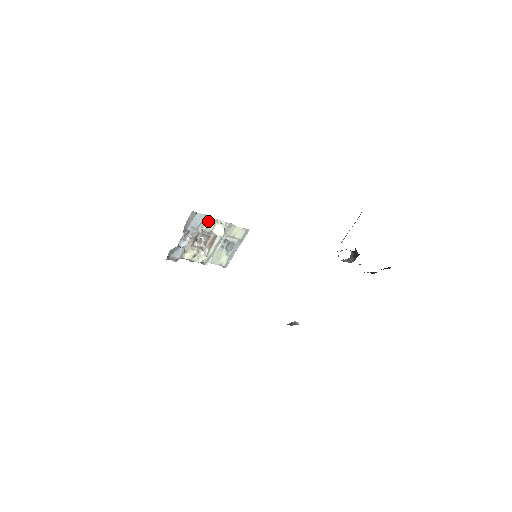
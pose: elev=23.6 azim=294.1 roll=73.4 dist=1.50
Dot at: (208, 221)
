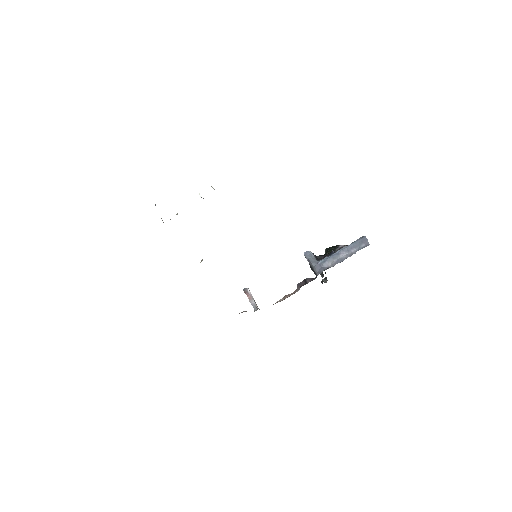
Dot at: occluded
